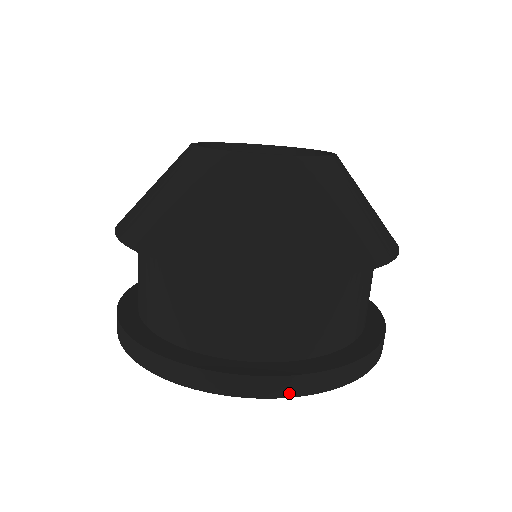
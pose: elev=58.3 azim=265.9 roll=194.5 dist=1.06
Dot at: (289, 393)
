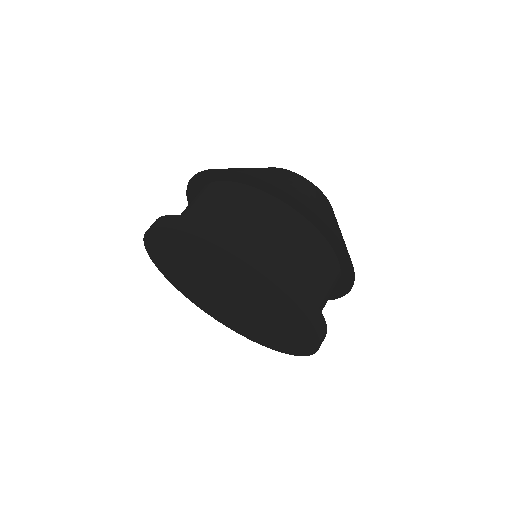
Dot at: (292, 295)
